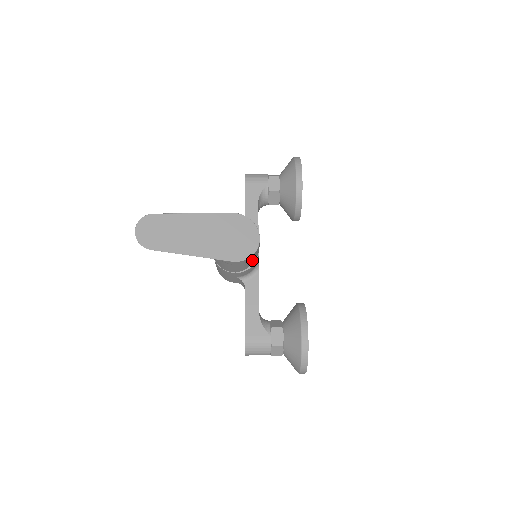
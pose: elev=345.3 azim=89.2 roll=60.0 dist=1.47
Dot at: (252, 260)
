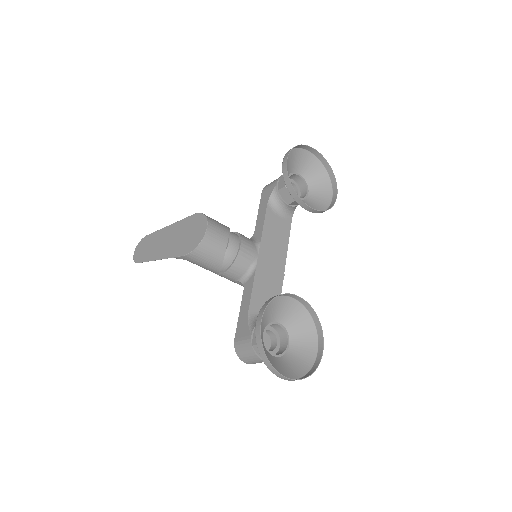
Dot at: (213, 253)
